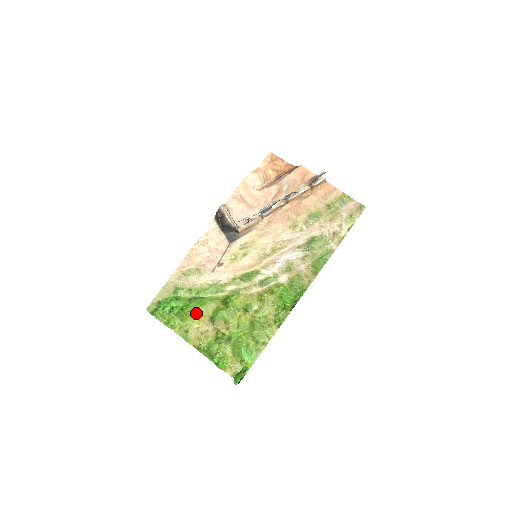
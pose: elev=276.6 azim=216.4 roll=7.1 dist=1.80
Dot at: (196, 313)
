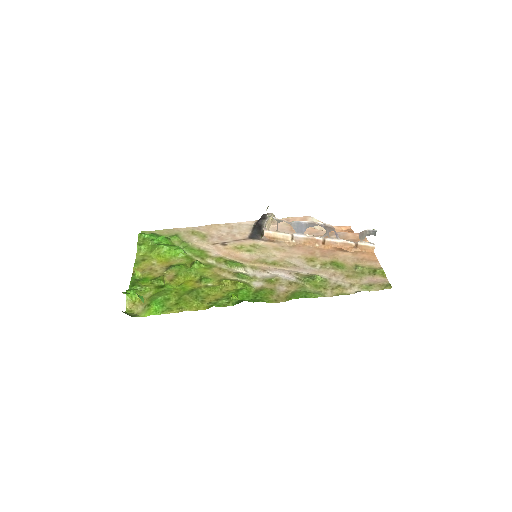
Dot at: (166, 255)
